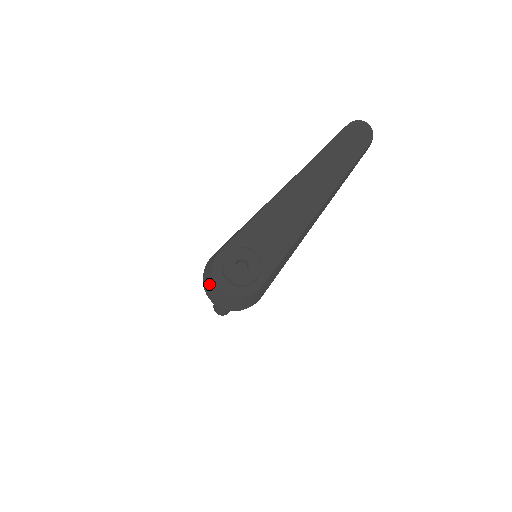
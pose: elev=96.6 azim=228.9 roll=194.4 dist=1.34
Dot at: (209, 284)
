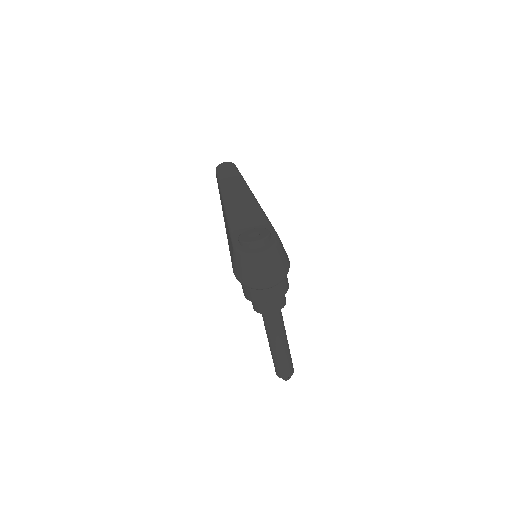
Dot at: (251, 270)
